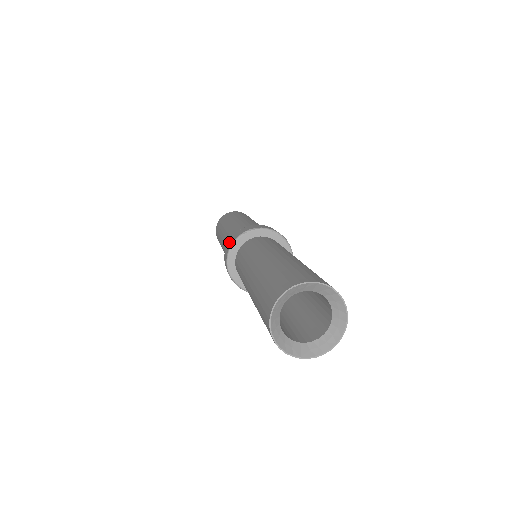
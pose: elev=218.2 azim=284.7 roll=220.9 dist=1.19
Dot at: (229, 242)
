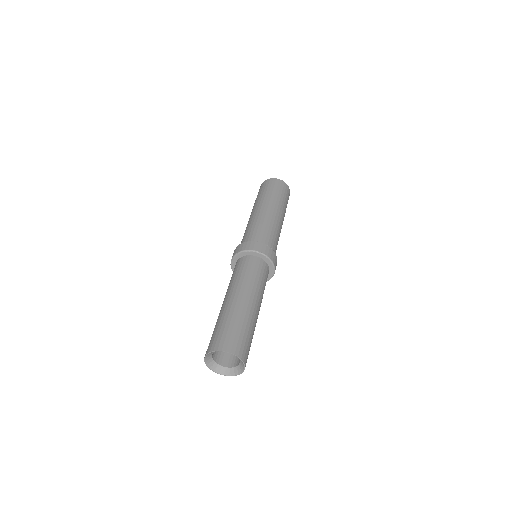
Dot at: occluded
